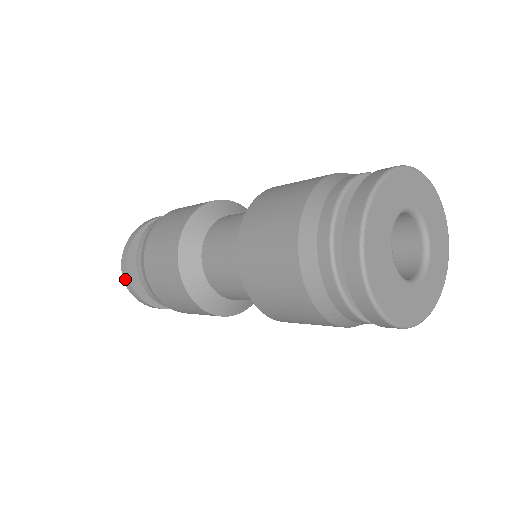
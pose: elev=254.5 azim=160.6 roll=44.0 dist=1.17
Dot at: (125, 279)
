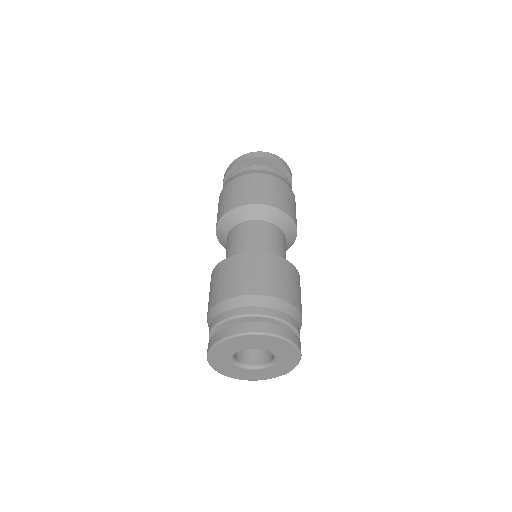
Dot at: occluded
